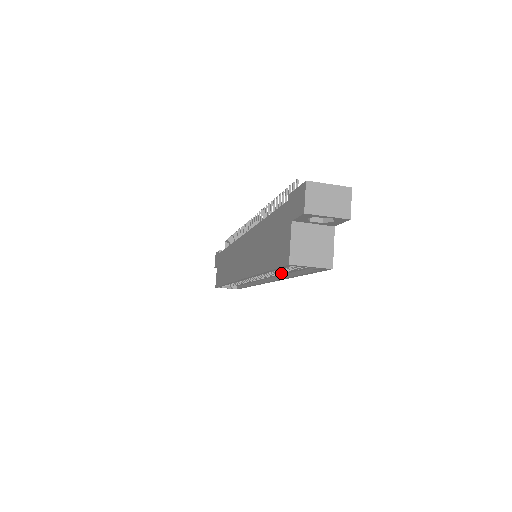
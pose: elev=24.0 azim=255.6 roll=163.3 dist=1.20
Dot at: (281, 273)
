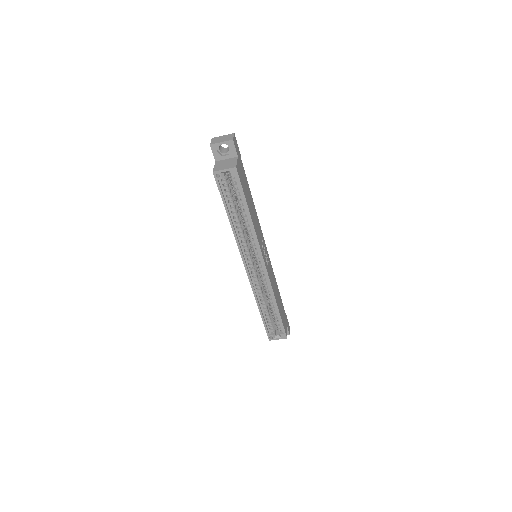
Dot at: (248, 227)
